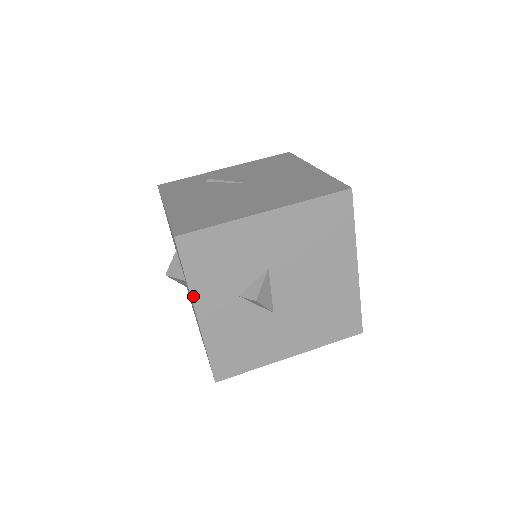
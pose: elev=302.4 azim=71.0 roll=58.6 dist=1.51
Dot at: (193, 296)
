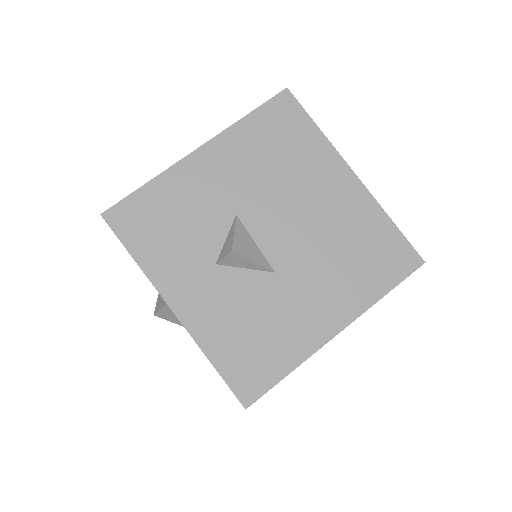
Dot at: (155, 283)
